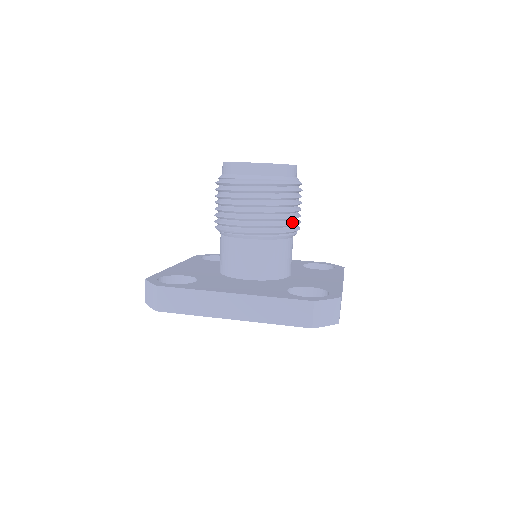
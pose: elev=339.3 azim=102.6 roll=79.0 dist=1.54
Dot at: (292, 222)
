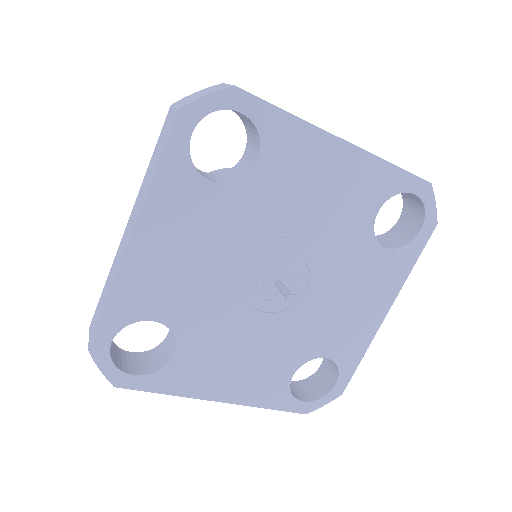
Dot at: occluded
